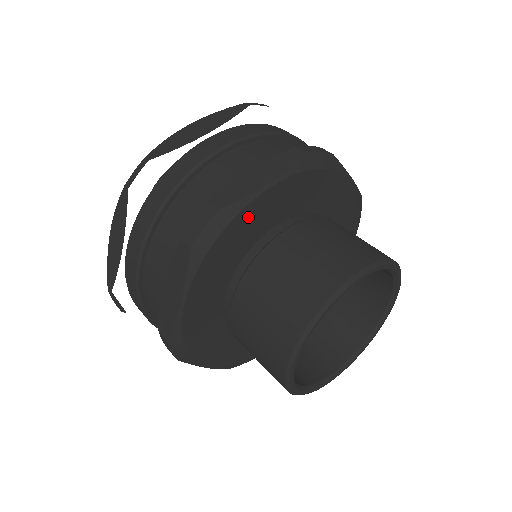
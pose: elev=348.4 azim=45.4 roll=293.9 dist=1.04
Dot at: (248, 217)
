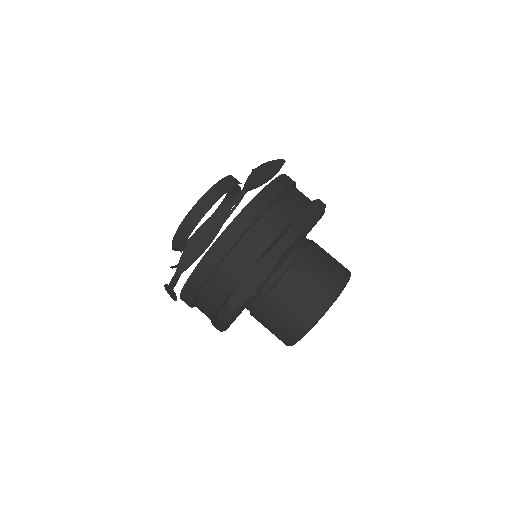
Dot at: occluded
